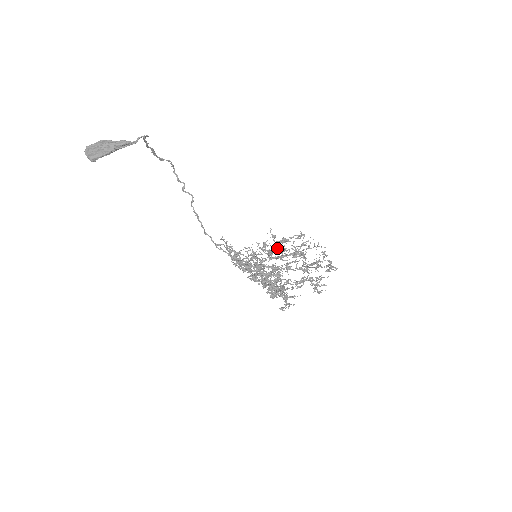
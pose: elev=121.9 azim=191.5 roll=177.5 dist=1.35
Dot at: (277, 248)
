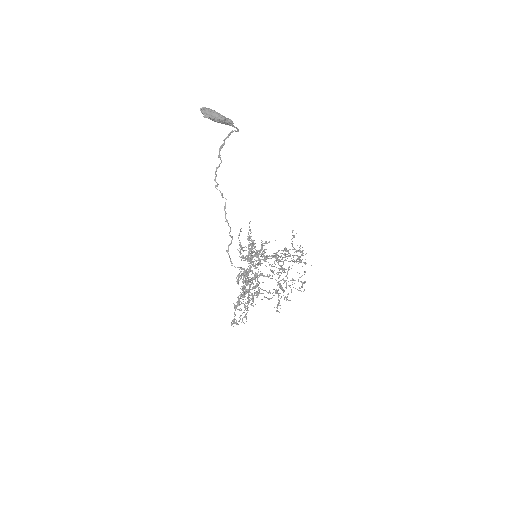
Dot at: occluded
